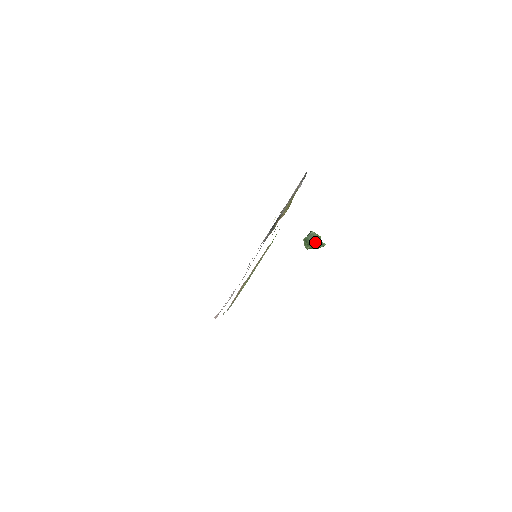
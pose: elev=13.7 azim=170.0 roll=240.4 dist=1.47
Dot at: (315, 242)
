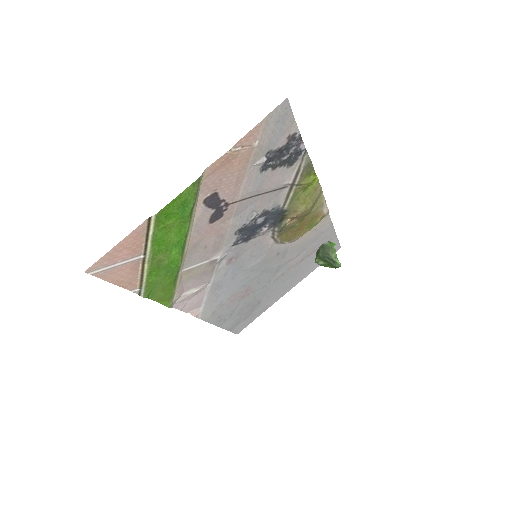
Dot at: (327, 257)
